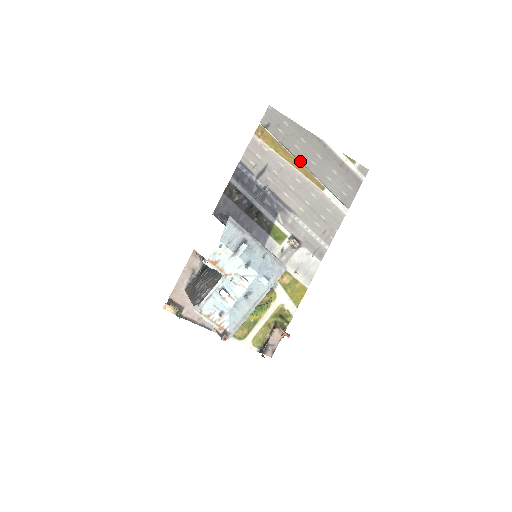
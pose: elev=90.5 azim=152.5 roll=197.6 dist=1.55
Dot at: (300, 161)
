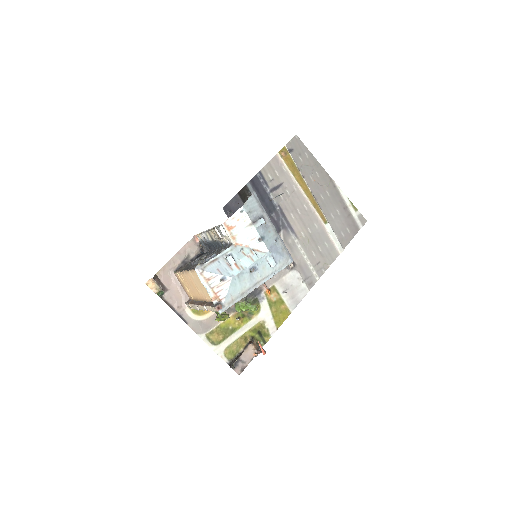
Dot at: (311, 191)
